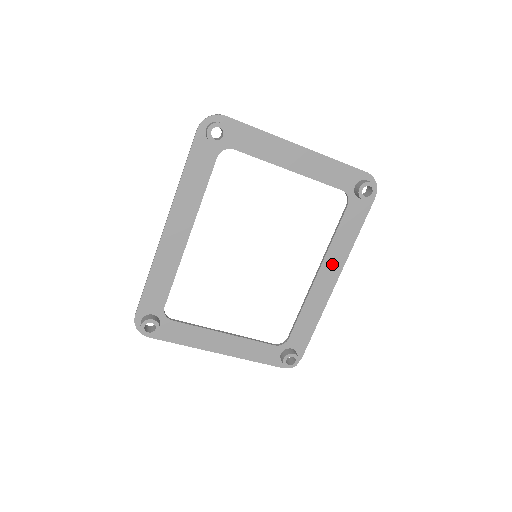
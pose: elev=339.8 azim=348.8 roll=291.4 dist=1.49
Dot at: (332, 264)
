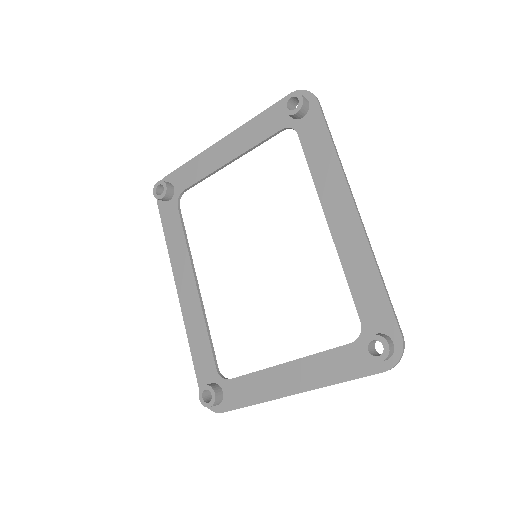
Dot at: (334, 198)
